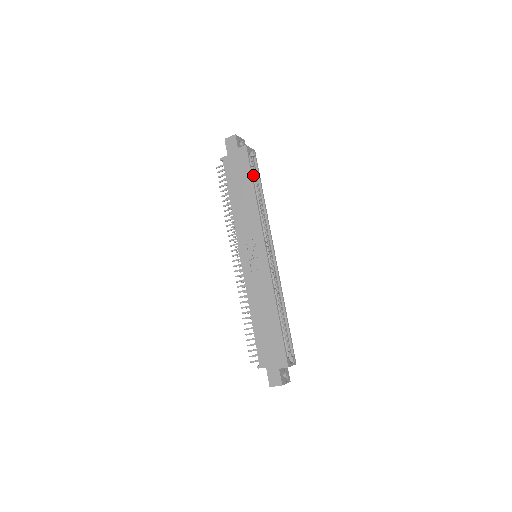
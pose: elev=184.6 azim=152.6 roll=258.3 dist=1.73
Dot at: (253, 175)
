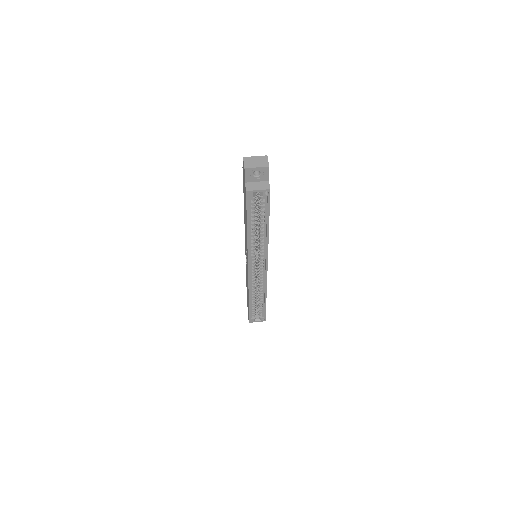
Dot at: (260, 210)
